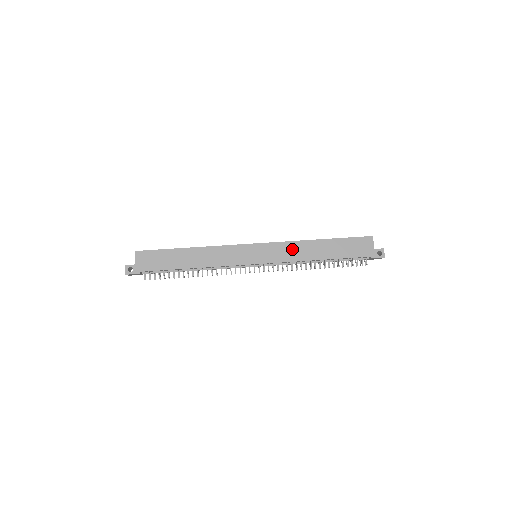
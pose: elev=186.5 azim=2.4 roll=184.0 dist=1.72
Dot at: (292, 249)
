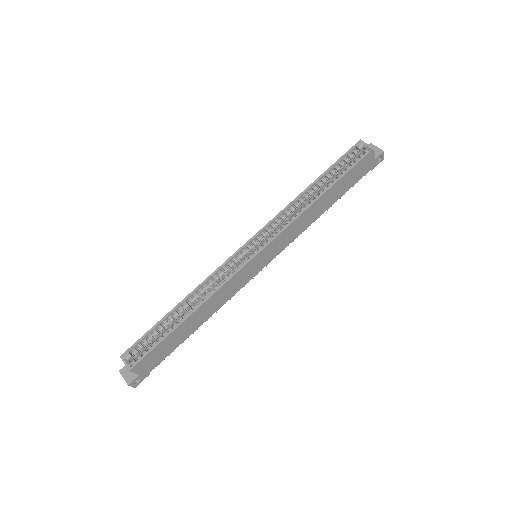
Dot at: (296, 227)
